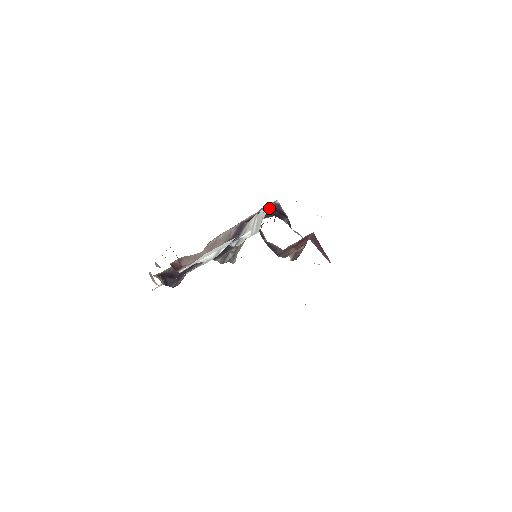
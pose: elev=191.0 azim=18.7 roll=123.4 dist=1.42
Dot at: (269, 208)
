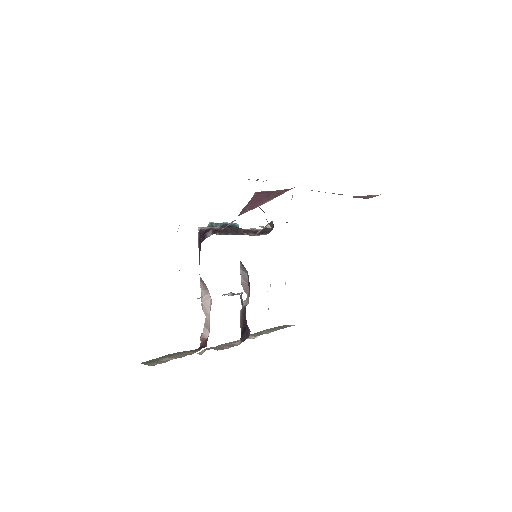
Dot at: (199, 241)
